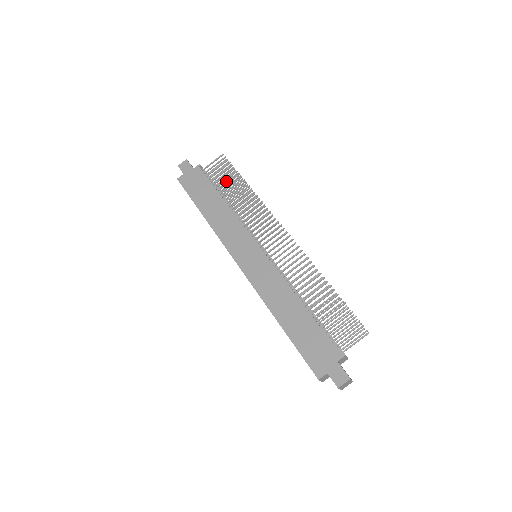
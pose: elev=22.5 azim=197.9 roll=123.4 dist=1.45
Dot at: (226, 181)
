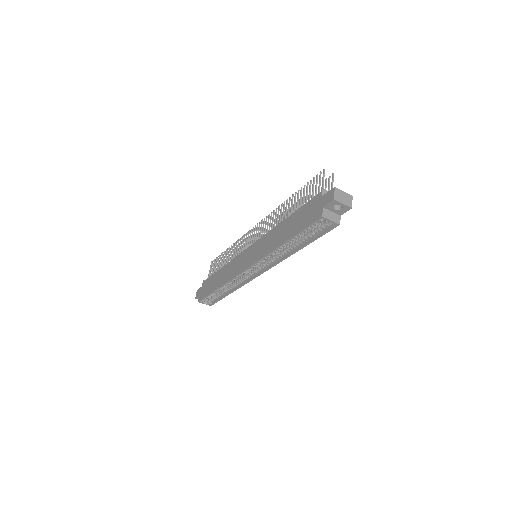
Dot at: occluded
